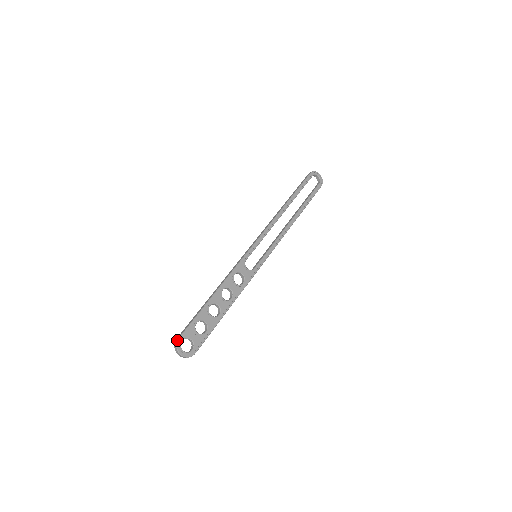
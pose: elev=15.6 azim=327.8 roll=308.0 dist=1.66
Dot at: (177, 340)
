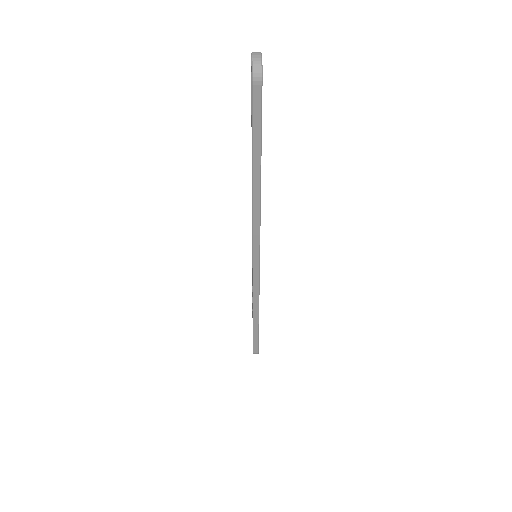
Dot at: occluded
